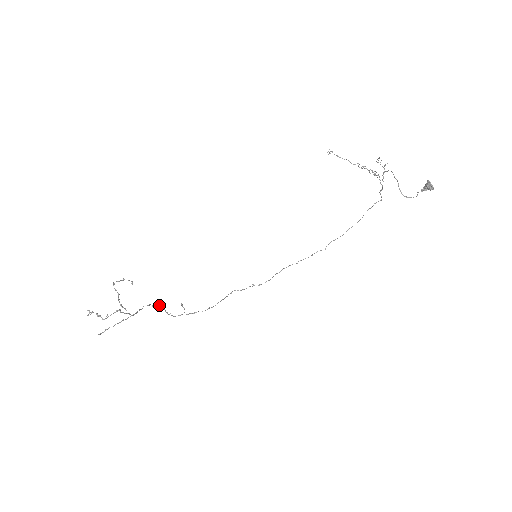
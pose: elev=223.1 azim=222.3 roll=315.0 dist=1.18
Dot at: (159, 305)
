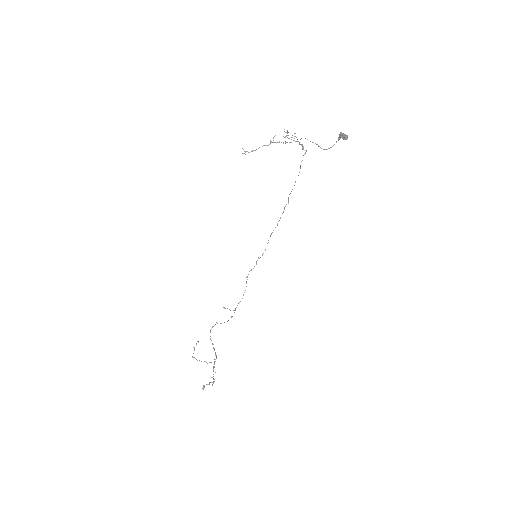
Dot at: (214, 325)
